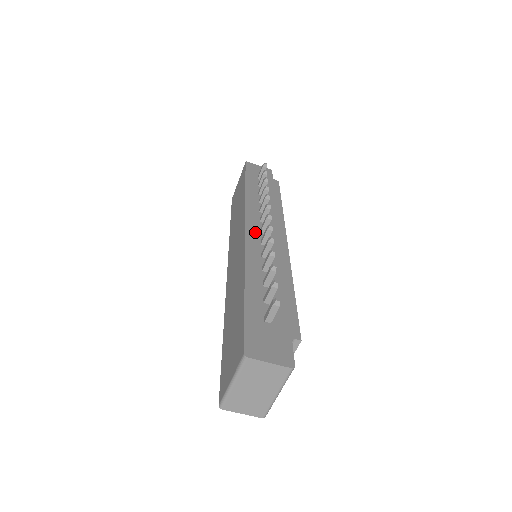
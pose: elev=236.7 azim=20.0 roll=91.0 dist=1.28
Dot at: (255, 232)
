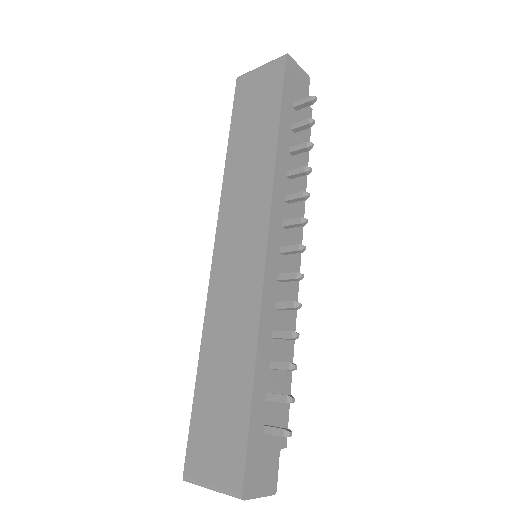
Dot at: (275, 254)
